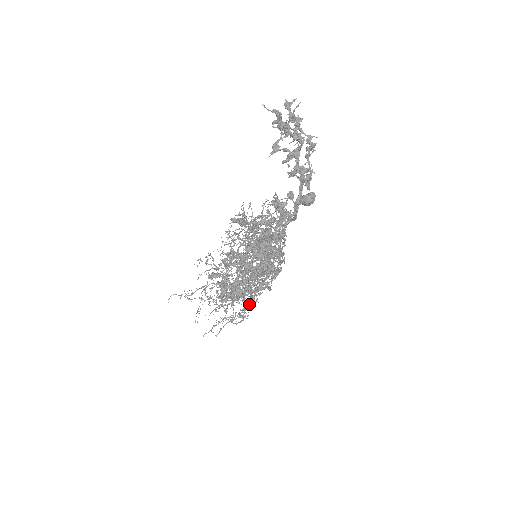
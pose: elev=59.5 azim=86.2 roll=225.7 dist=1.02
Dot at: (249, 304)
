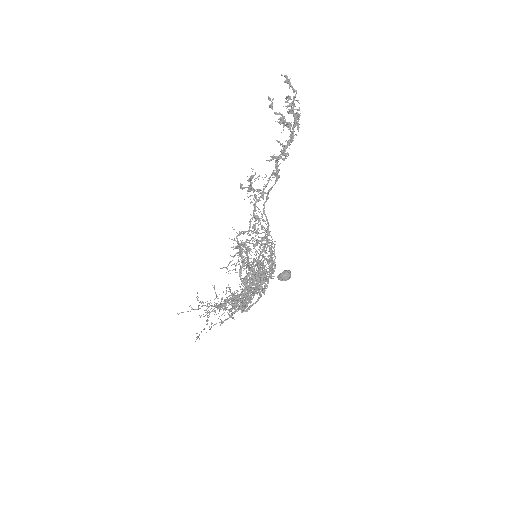
Dot at: (254, 262)
